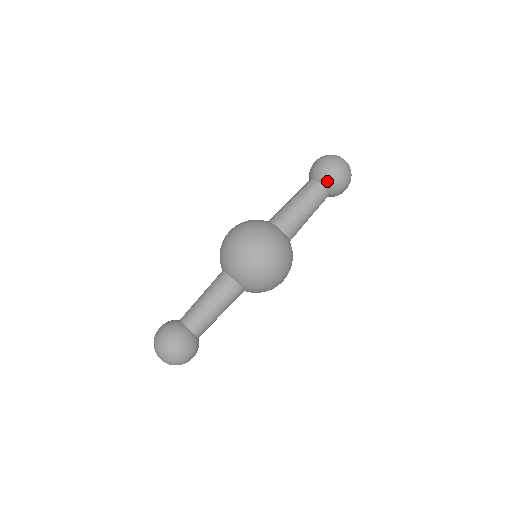
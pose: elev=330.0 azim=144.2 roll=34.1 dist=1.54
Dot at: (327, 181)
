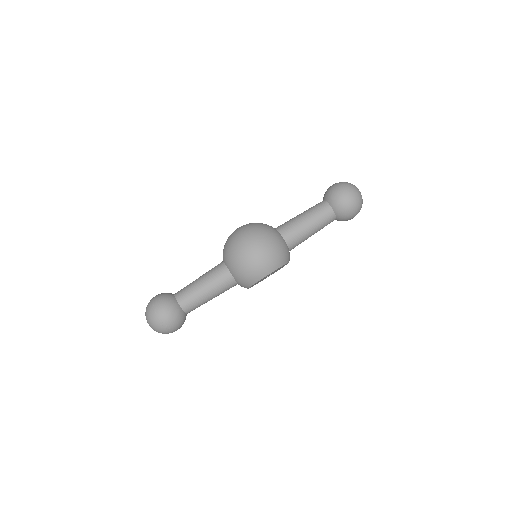
Dot at: (330, 196)
